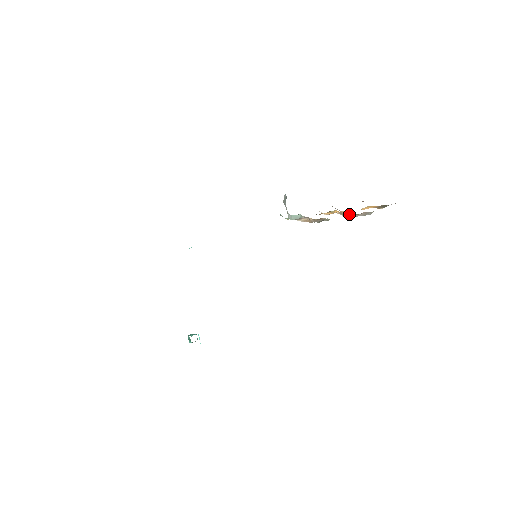
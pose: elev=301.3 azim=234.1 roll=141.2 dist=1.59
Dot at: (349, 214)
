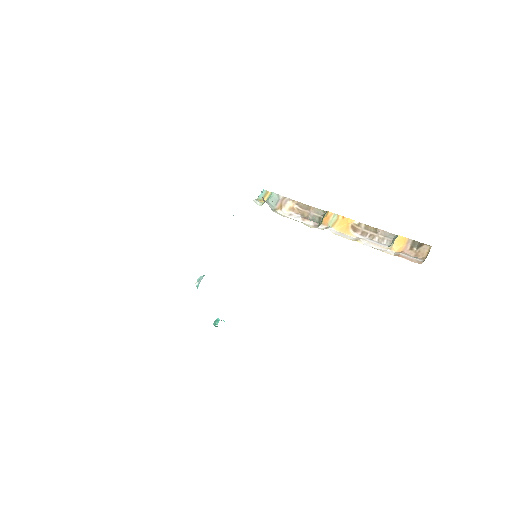
Dot at: (361, 226)
